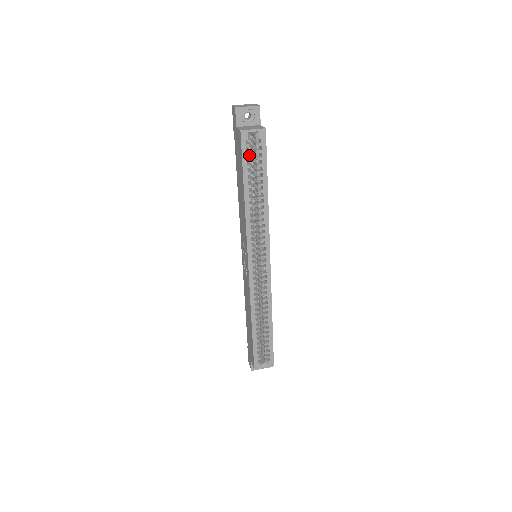
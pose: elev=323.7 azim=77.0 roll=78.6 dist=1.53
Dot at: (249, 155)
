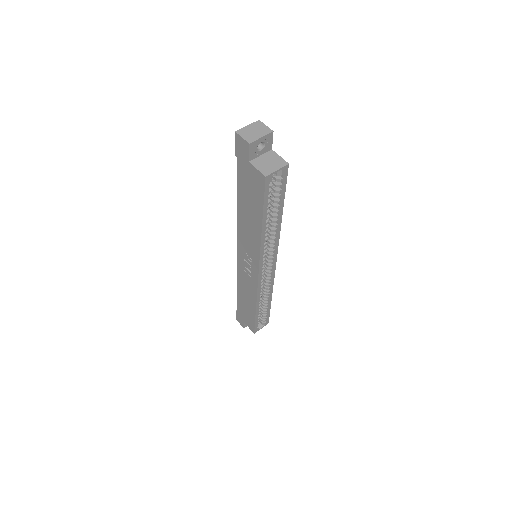
Dot at: occluded
